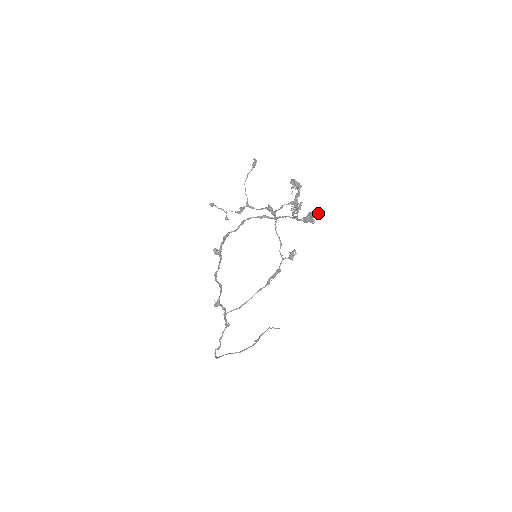
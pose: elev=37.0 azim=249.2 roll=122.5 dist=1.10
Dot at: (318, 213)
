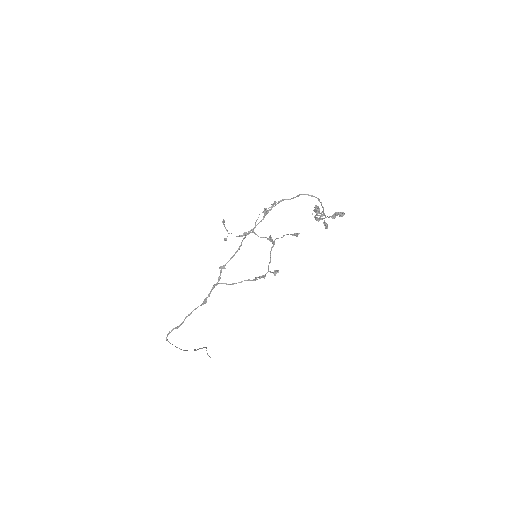
Dot at: (341, 214)
